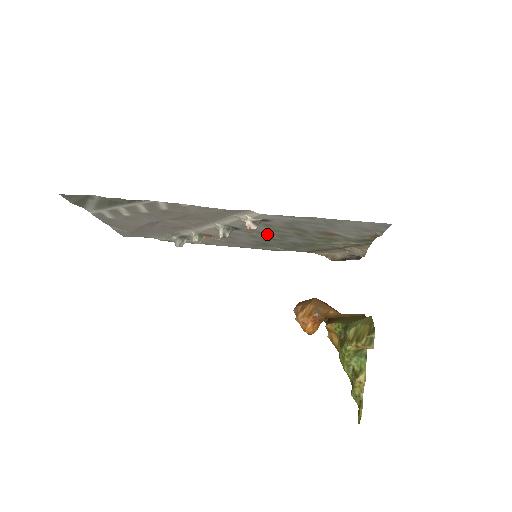
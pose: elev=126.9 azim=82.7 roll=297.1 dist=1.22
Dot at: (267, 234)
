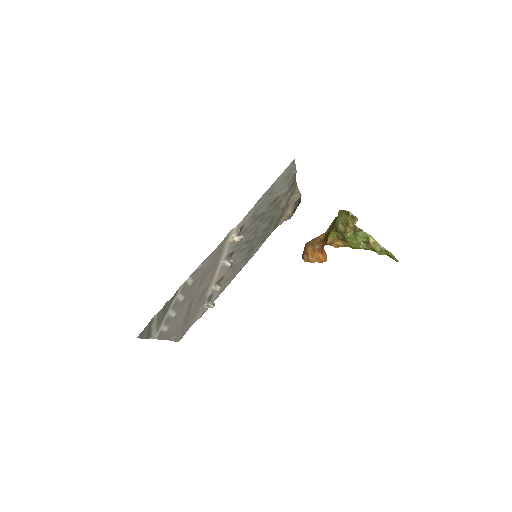
Dot at: (248, 240)
